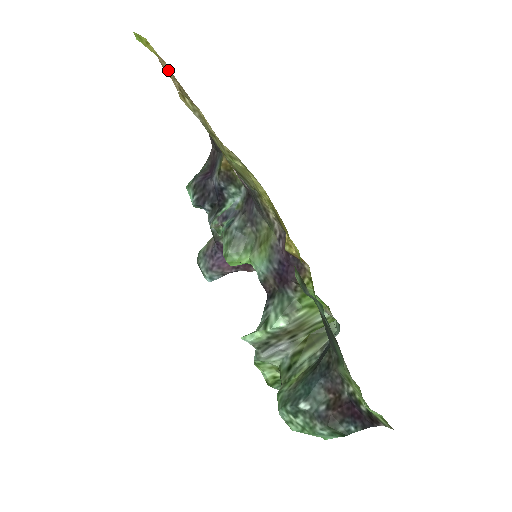
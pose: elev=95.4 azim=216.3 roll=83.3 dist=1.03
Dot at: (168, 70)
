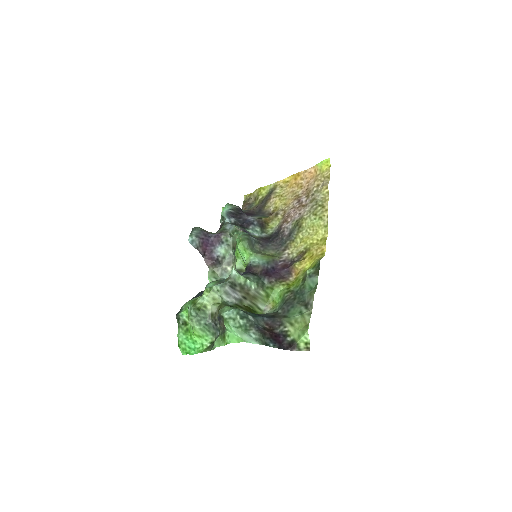
Dot at: (321, 177)
